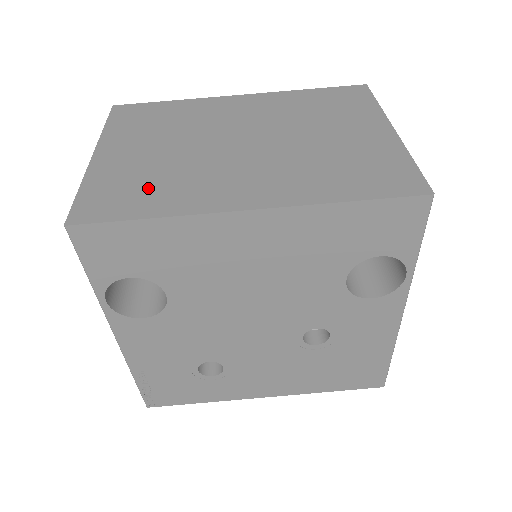
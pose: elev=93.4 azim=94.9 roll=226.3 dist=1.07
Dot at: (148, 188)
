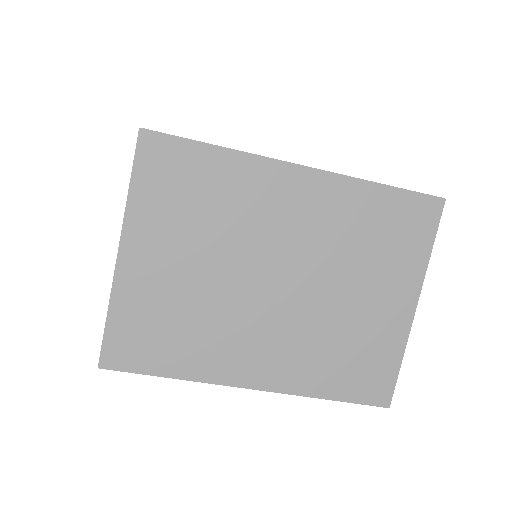
Dot at: (173, 335)
